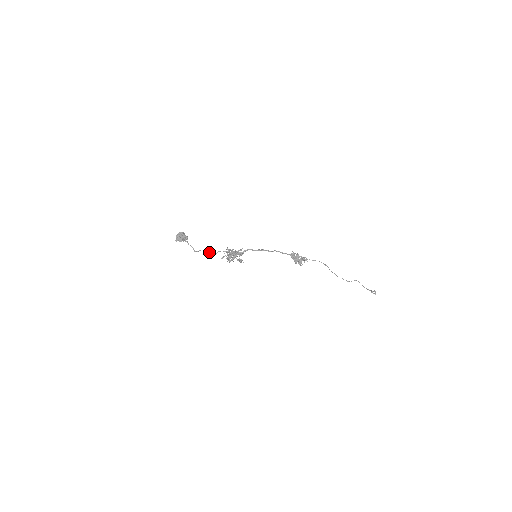
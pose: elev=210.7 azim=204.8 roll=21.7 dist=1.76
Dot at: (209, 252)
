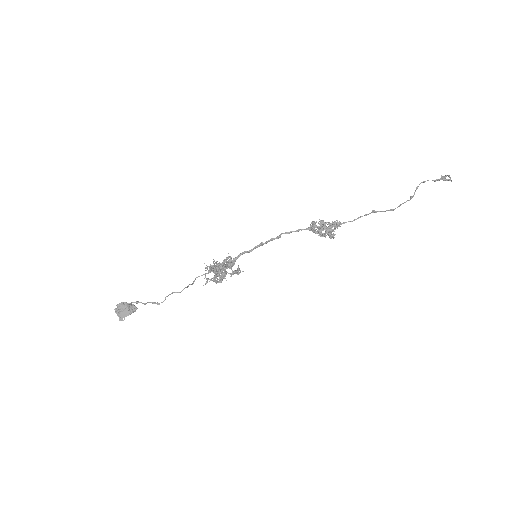
Dot at: occluded
